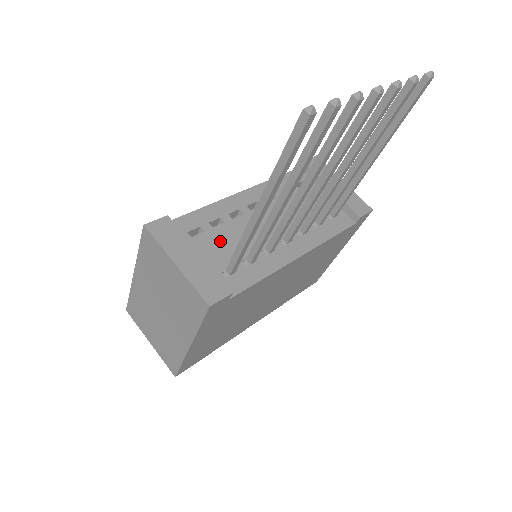
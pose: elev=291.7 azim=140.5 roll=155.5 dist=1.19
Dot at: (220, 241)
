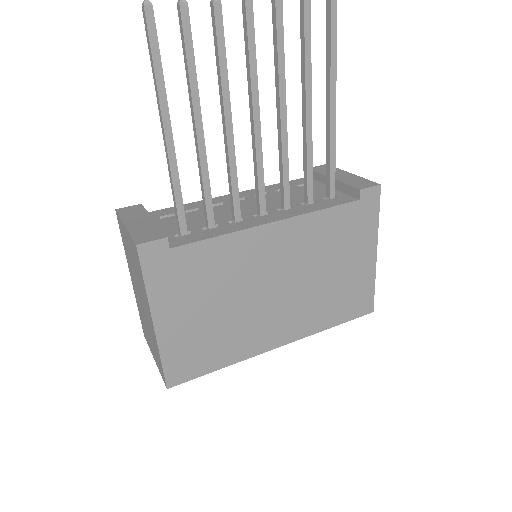
Dot at: (188, 219)
